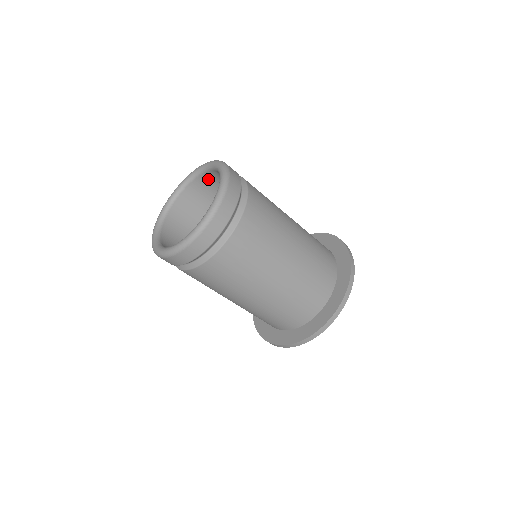
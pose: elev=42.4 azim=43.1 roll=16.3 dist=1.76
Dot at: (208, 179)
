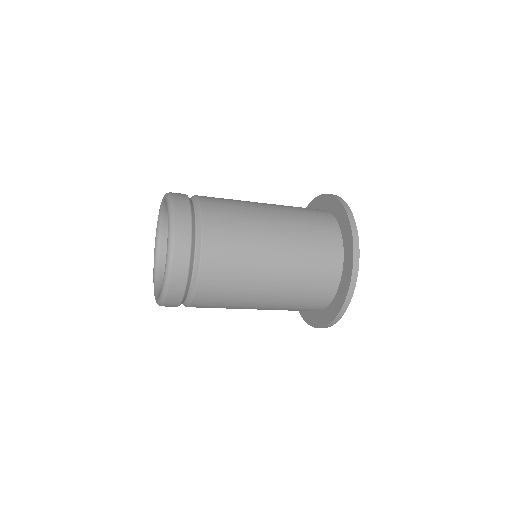
Dot at: occluded
